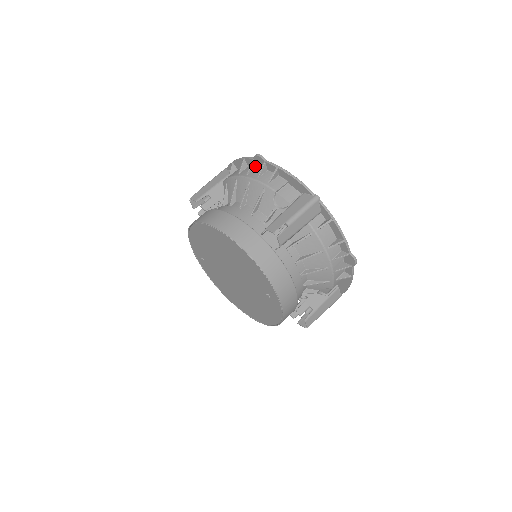
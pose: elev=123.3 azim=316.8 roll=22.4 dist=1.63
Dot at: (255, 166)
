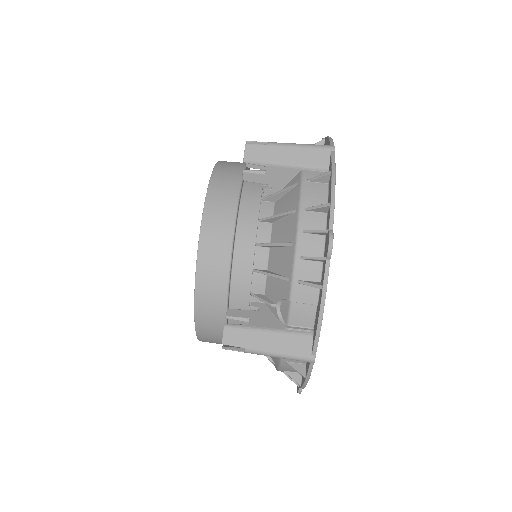
Dot at: occluded
